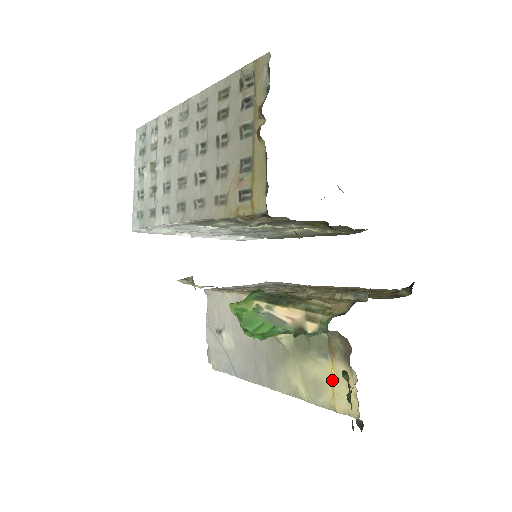
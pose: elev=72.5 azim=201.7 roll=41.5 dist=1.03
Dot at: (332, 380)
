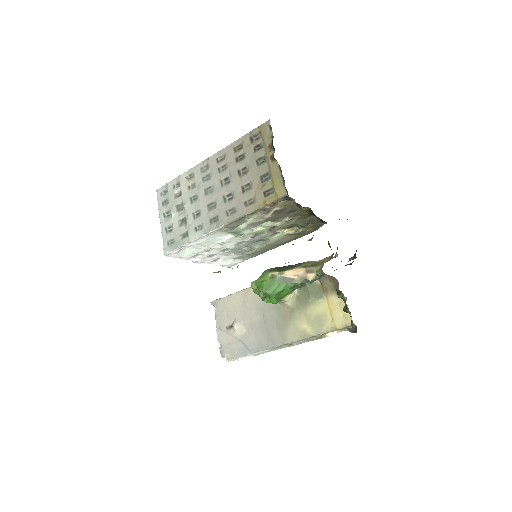
Dot at: (329, 310)
